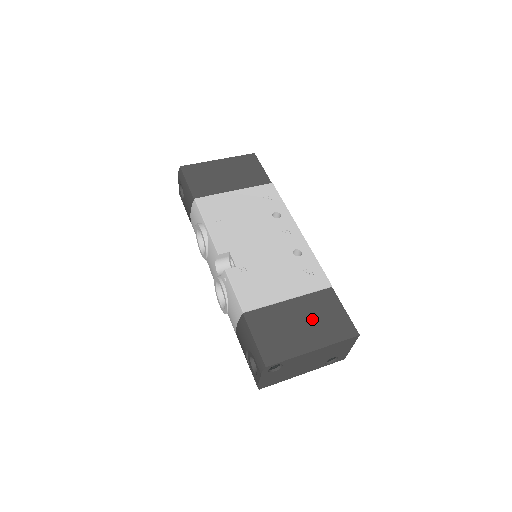
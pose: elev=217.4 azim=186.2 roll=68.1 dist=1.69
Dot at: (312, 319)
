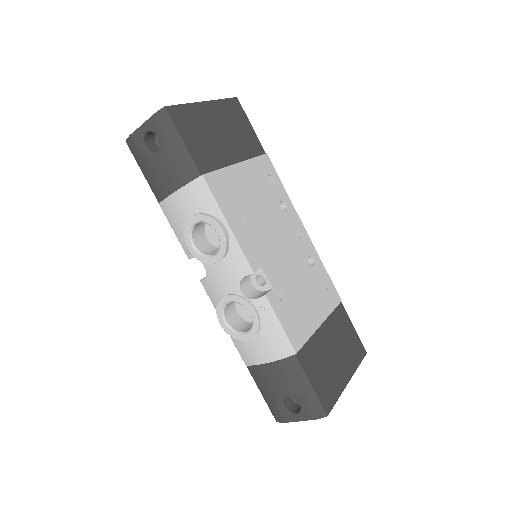
Dot at: (339, 345)
